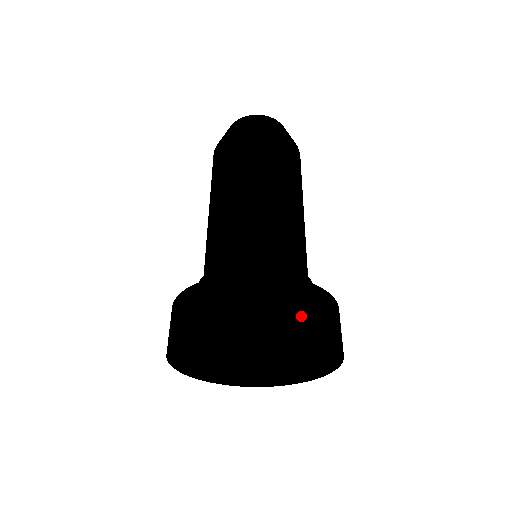
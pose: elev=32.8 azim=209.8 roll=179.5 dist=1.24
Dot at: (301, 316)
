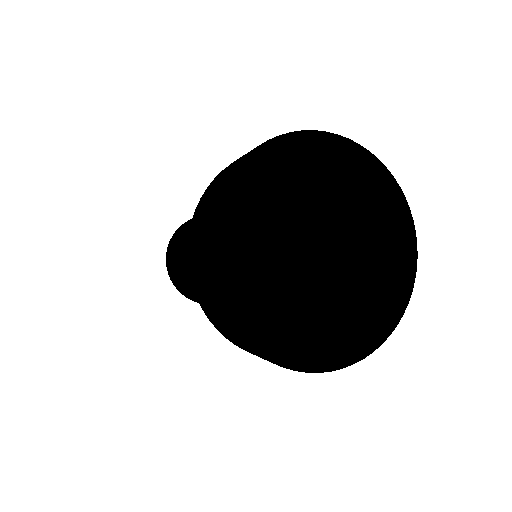
Dot at: occluded
